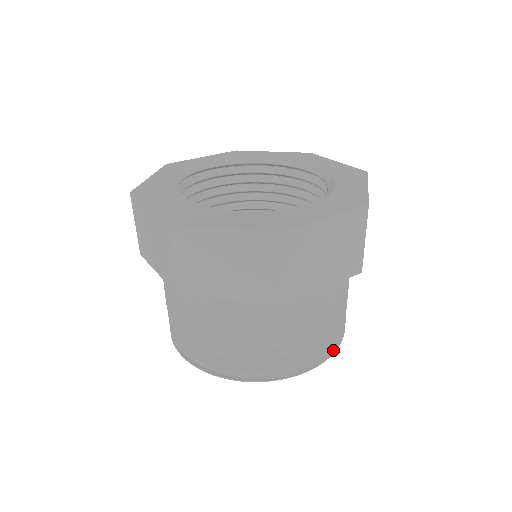
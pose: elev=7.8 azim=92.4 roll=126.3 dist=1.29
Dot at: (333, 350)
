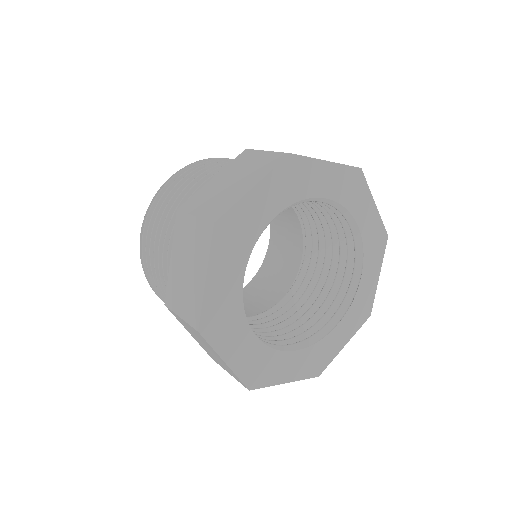
Dot at: occluded
